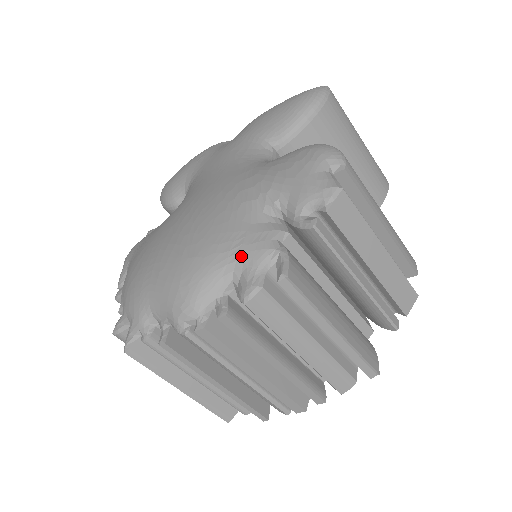
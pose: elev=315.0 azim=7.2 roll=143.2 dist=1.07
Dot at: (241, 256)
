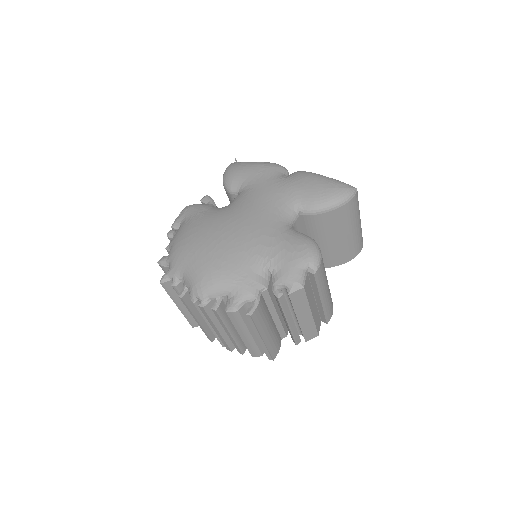
Dot at: (238, 288)
